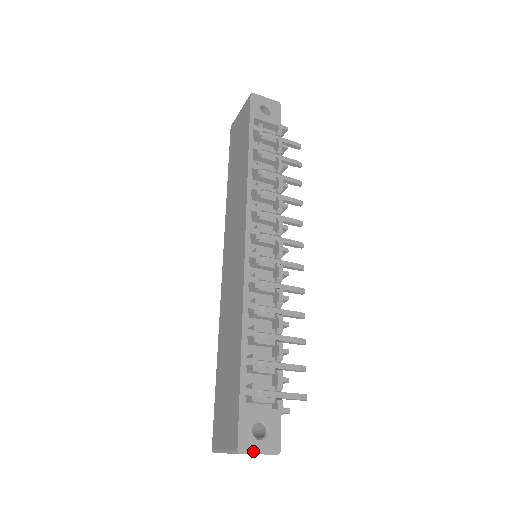
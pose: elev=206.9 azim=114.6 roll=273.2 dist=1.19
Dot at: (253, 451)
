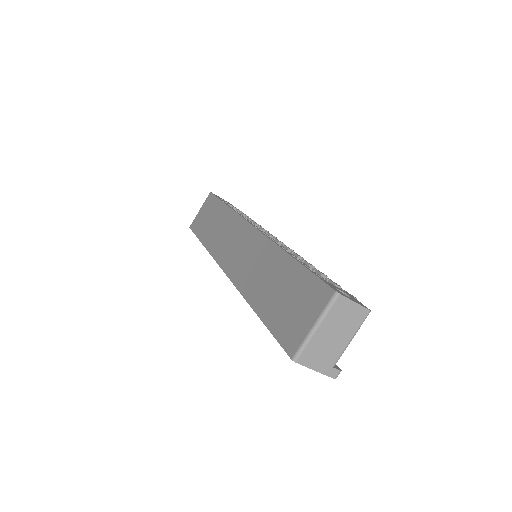
Dot at: (349, 298)
